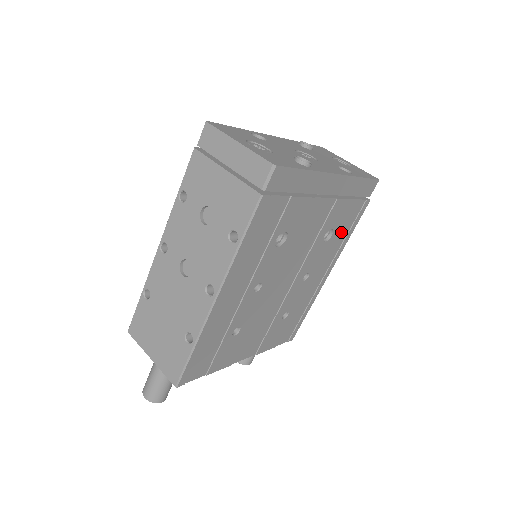
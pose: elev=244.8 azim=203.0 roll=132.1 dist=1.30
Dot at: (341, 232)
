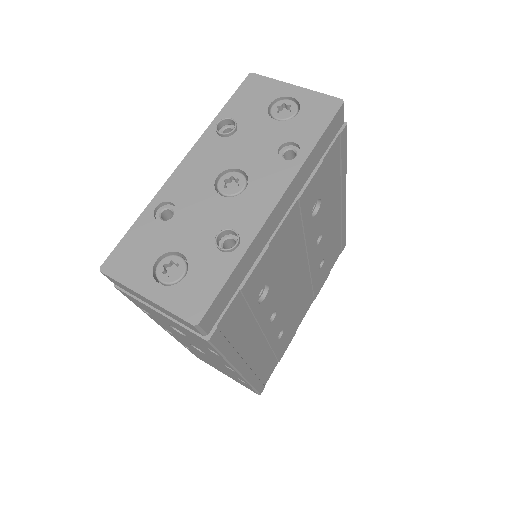
Dot at: (331, 180)
